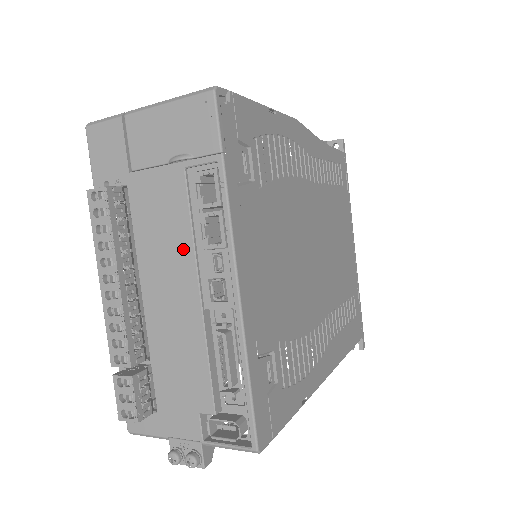
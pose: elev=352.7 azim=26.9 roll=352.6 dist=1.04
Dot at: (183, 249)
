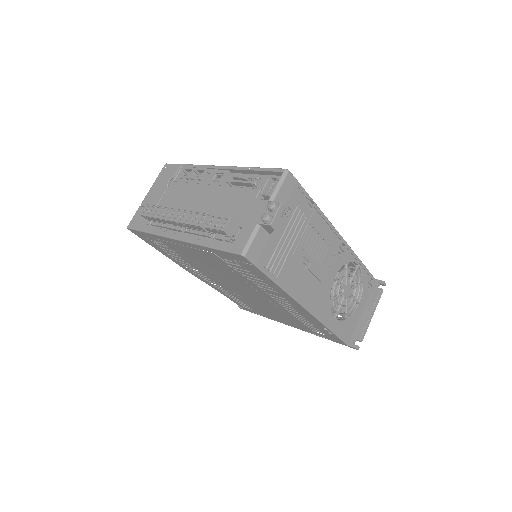
Dot at: (194, 189)
